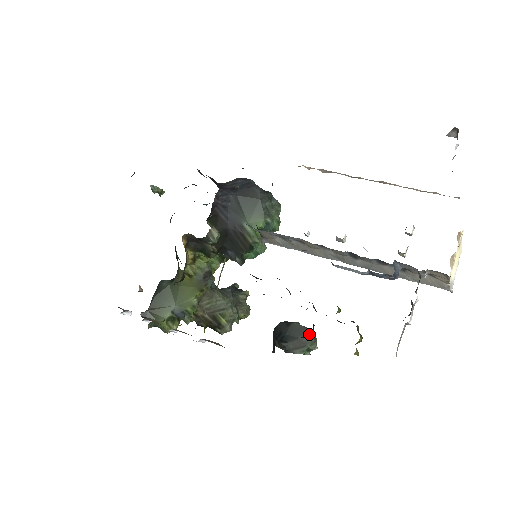
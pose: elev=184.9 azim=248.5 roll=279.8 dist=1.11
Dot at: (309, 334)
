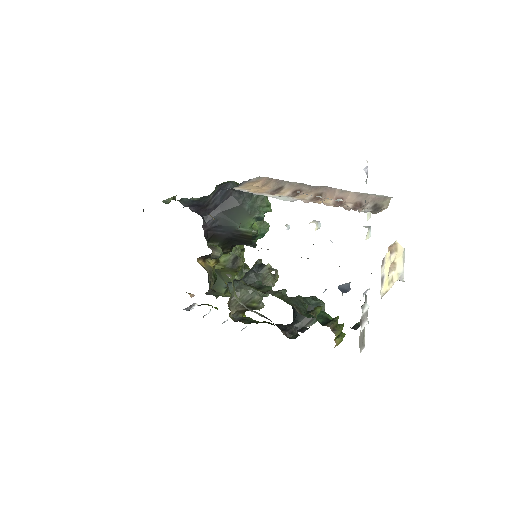
Dot at: occluded
